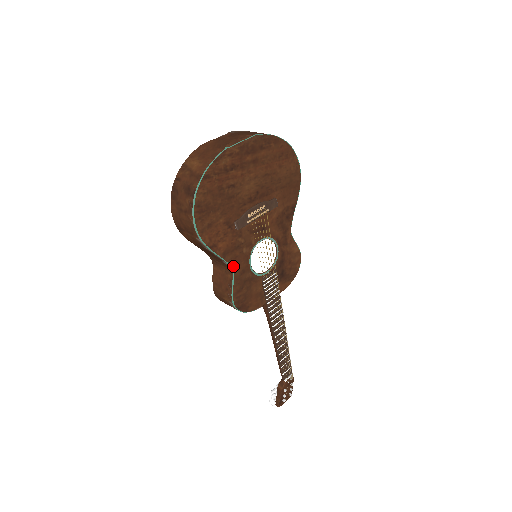
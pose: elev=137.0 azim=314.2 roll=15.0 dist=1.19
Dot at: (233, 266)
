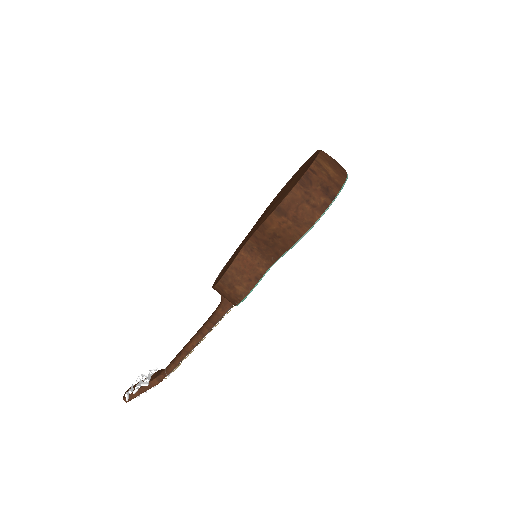
Dot at: (274, 263)
